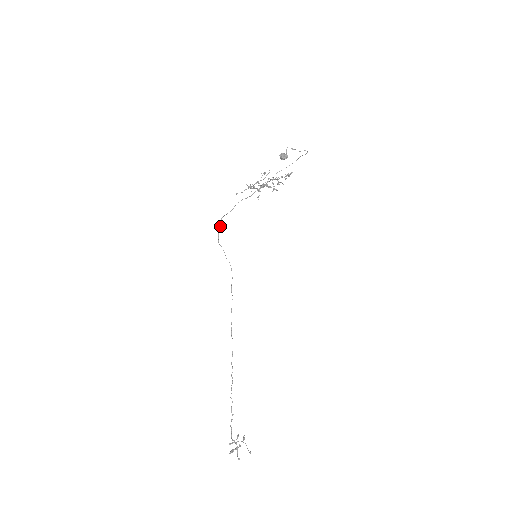
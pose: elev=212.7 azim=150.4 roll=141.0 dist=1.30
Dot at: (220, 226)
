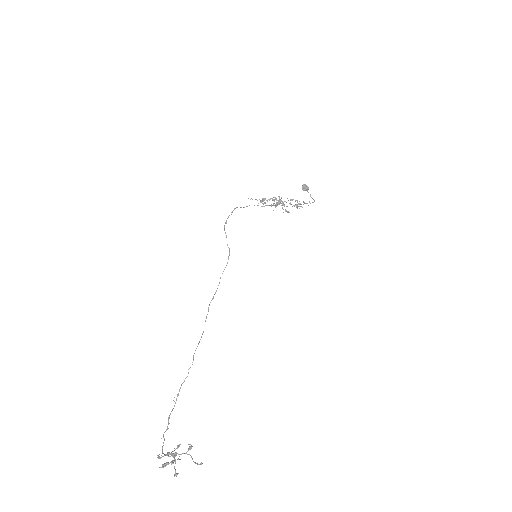
Dot at: (231, 214)
